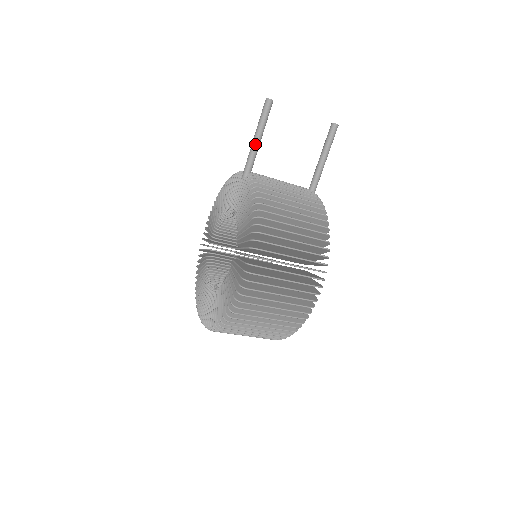
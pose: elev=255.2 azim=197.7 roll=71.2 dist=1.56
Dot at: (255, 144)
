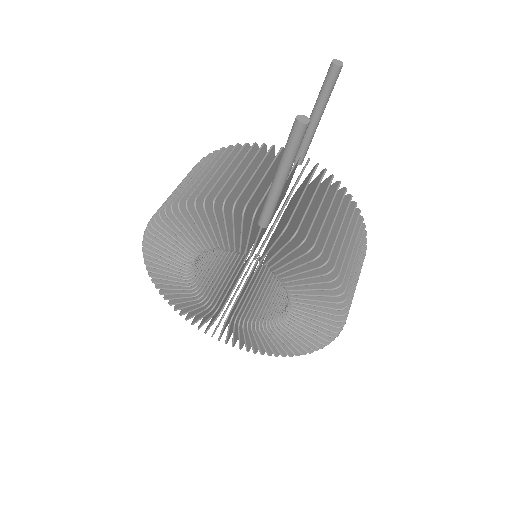
Dot at: (283, 187)
